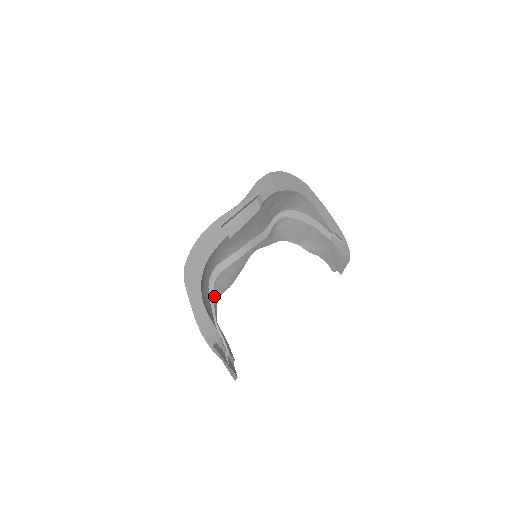
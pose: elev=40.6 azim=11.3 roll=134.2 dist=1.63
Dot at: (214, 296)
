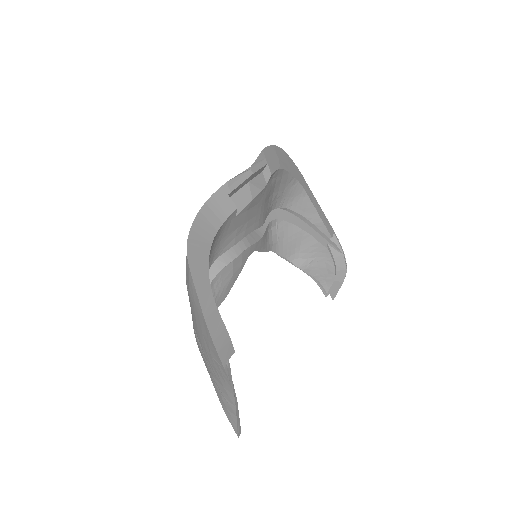
Dot at: occluded
